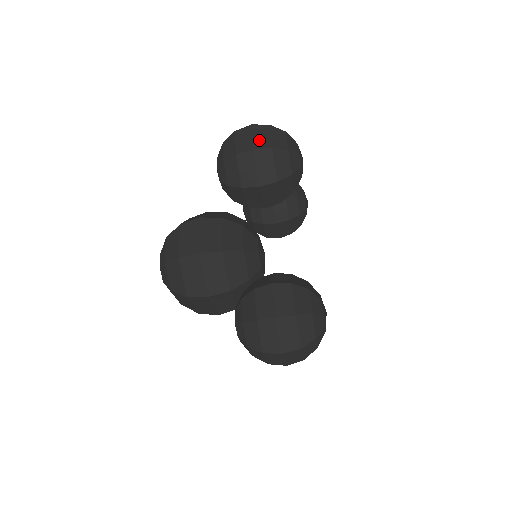
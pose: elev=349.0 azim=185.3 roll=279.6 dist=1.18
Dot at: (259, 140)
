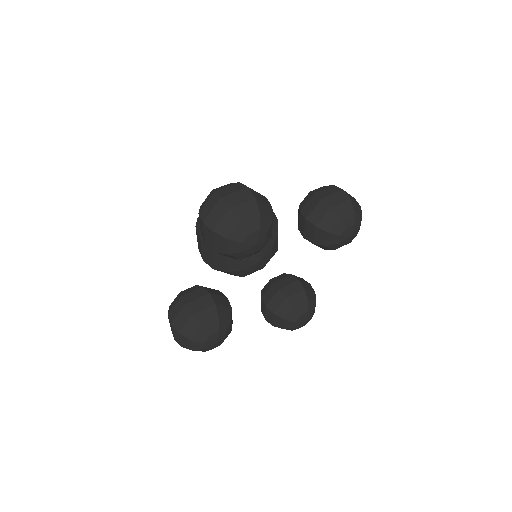
Dot at: (212, 217)
